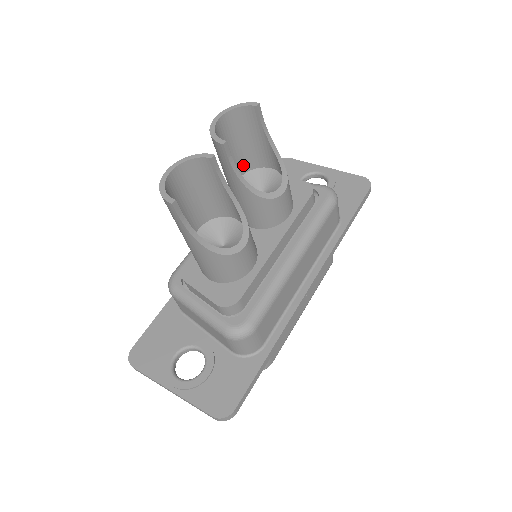
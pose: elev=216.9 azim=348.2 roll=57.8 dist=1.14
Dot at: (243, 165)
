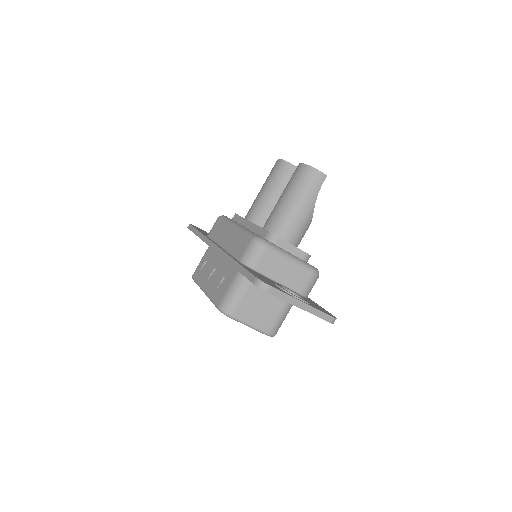
Dot at: occluded
